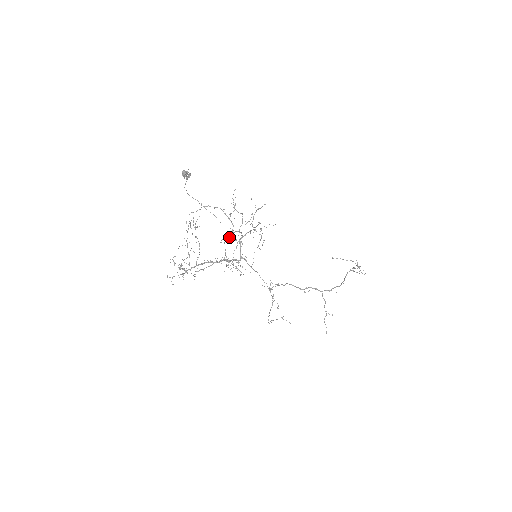
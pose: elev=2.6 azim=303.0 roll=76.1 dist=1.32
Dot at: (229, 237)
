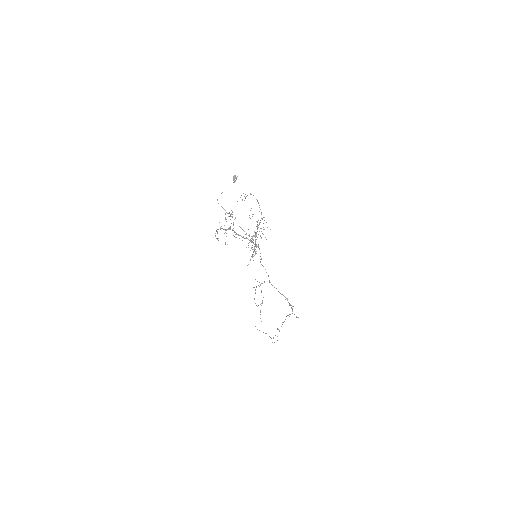
Dot at: occluded
